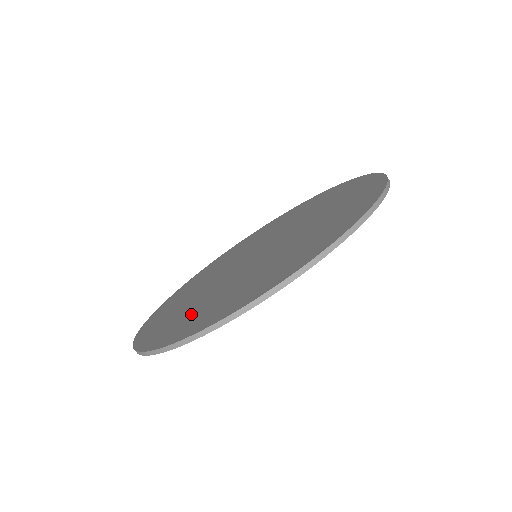
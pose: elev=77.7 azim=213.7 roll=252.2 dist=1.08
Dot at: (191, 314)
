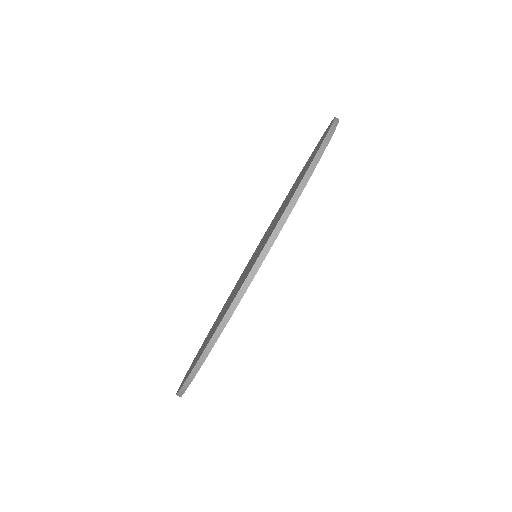
Dot at: occluded
